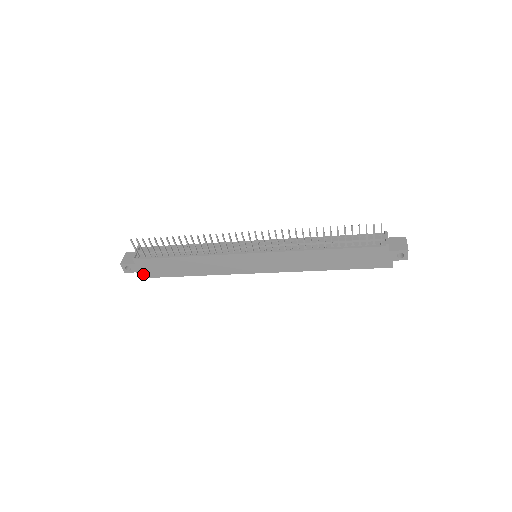
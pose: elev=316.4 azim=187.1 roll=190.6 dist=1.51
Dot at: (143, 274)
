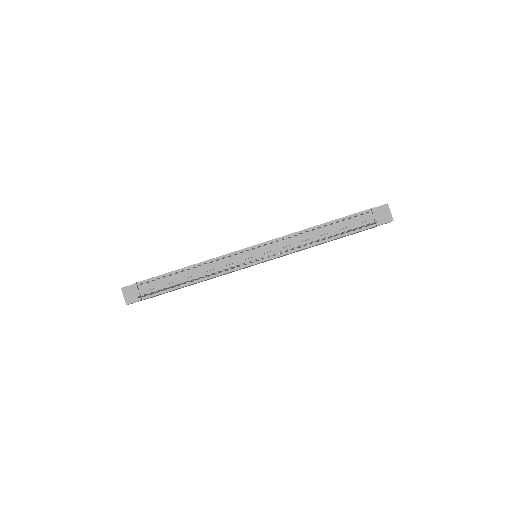
Dot at: occluded
